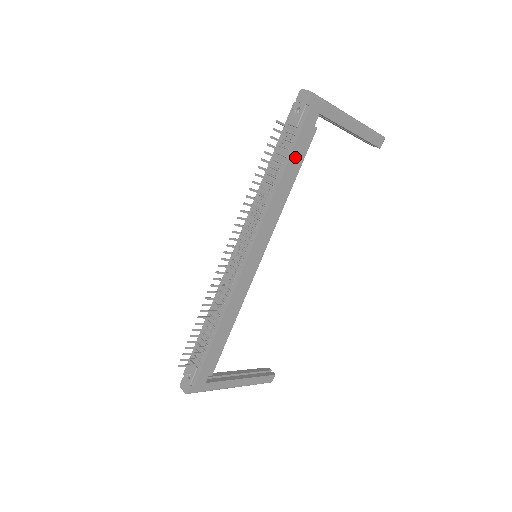
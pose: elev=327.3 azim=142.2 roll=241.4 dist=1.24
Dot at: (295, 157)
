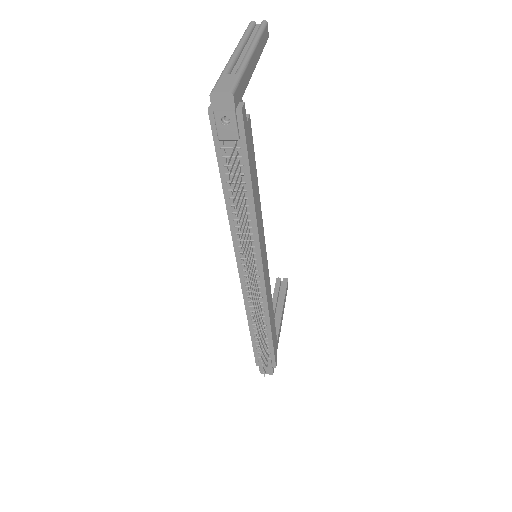
Dot at: (251, 165)
